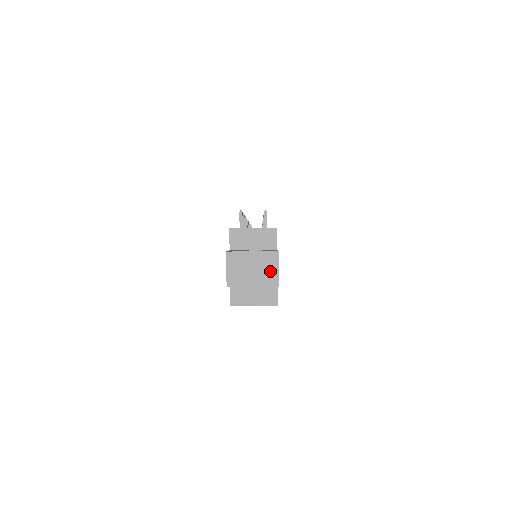
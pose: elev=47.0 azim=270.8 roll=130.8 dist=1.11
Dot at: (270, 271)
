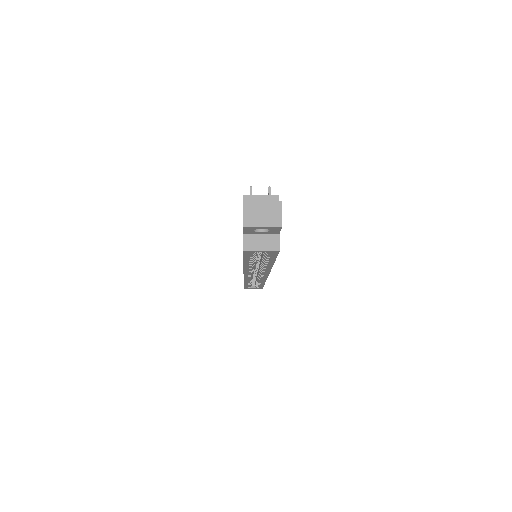
Dot at: (275, 216)
